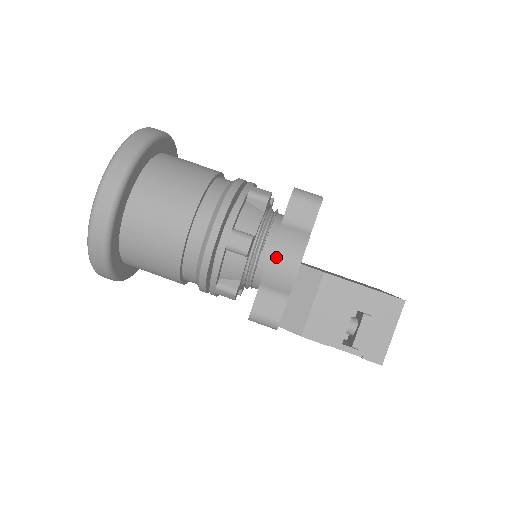
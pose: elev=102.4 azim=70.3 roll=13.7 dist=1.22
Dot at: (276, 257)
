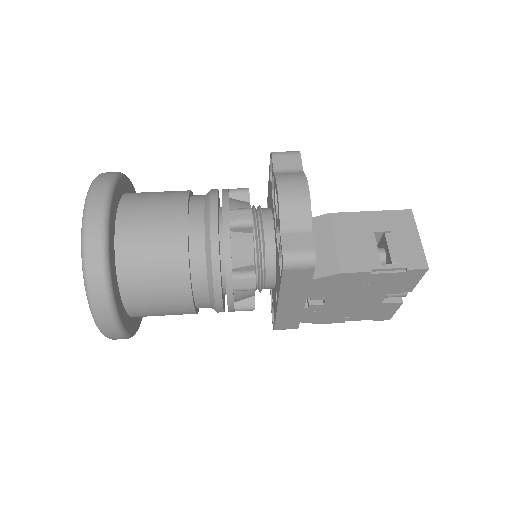
Dot at: (284, 191)
